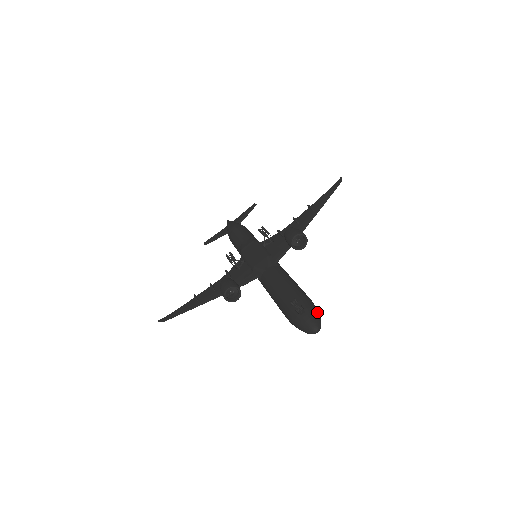
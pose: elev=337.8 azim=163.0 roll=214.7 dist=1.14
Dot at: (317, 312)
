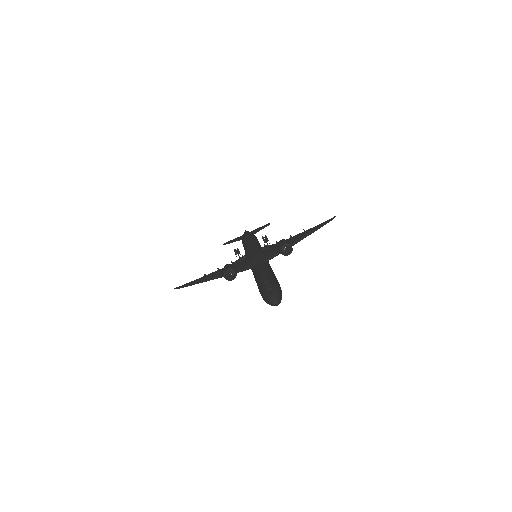
Dot at: (281, 293)
